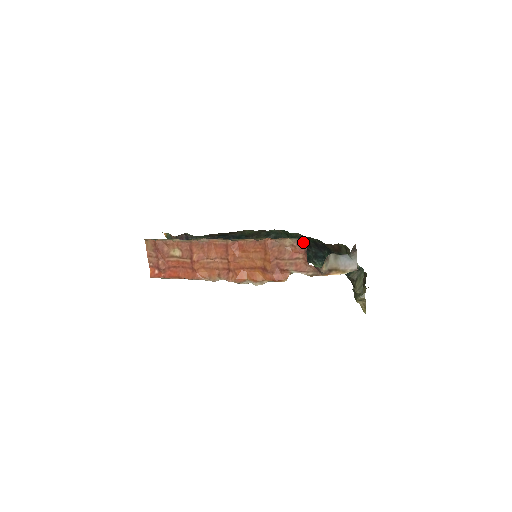
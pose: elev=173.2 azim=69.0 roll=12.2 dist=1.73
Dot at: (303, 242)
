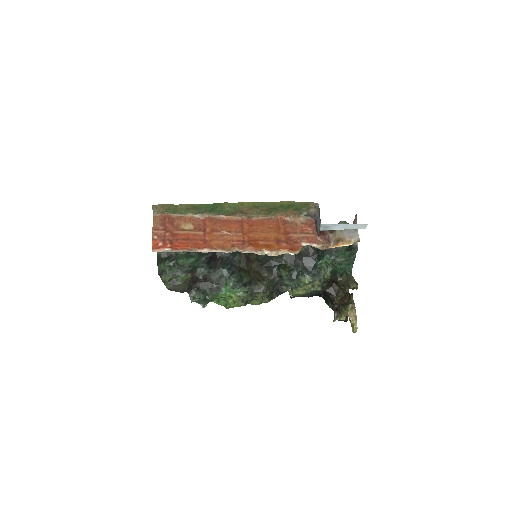
Dot at: (311, 220)
